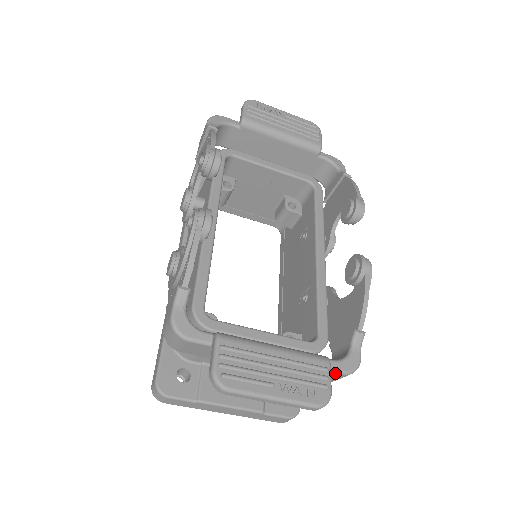
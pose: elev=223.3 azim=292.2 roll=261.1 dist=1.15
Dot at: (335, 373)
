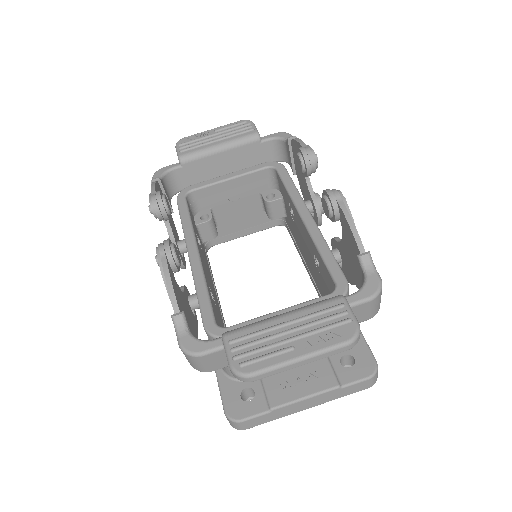
Dot at: (360, 305)
